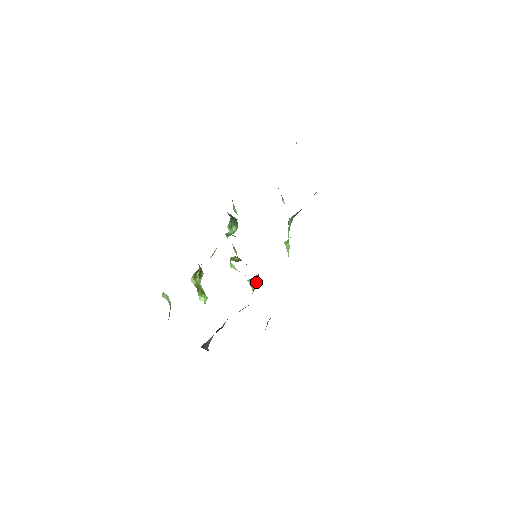
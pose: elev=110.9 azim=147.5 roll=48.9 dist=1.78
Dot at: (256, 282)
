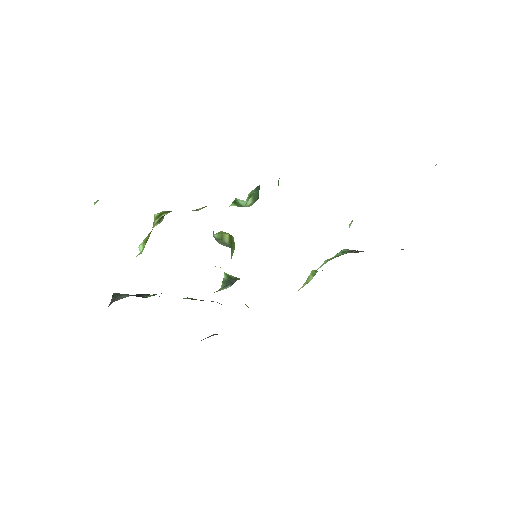
Dot at: (228, 284)
